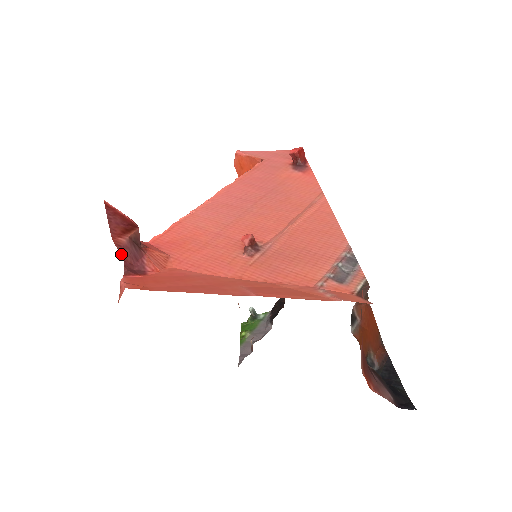
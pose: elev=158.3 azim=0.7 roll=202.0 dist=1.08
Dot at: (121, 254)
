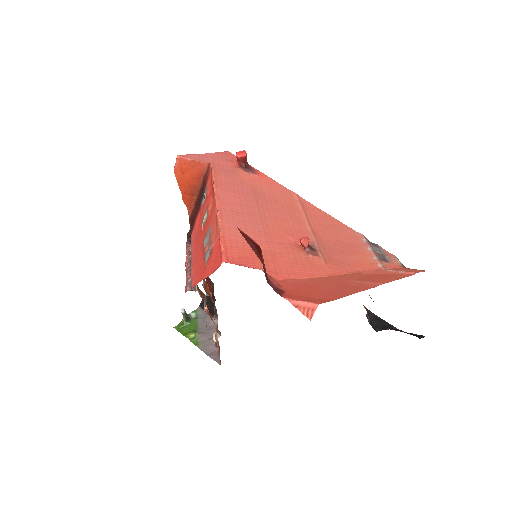
Dot at: occluded
